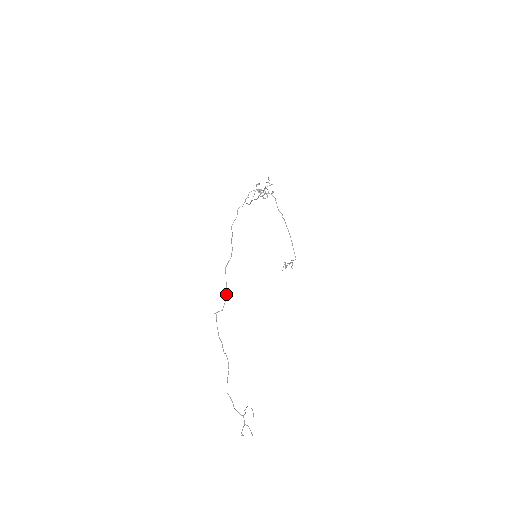
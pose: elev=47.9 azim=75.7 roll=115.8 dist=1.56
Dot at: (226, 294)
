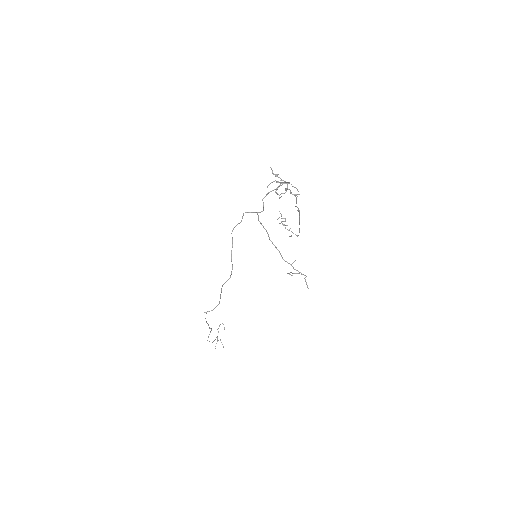
Dot at: (219, 302)
